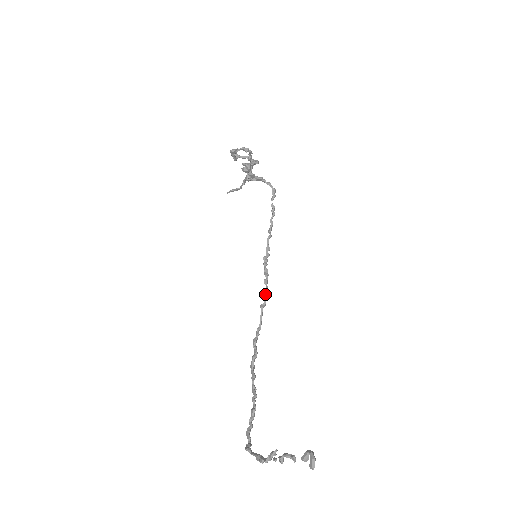
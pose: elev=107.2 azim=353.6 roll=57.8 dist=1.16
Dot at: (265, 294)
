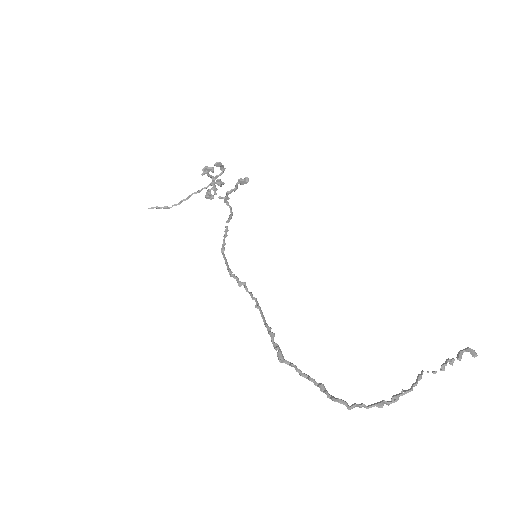
Dot at: (254, 297)
